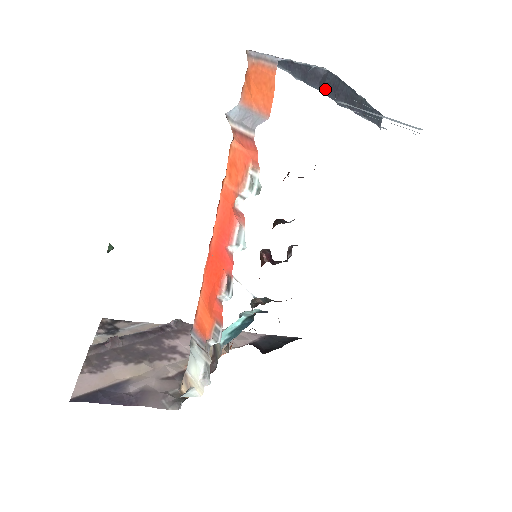
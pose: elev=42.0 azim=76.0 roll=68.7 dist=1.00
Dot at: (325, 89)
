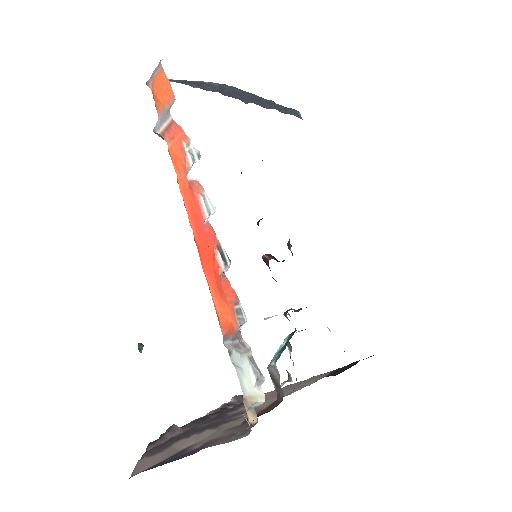
Dot at: (227, 95)
